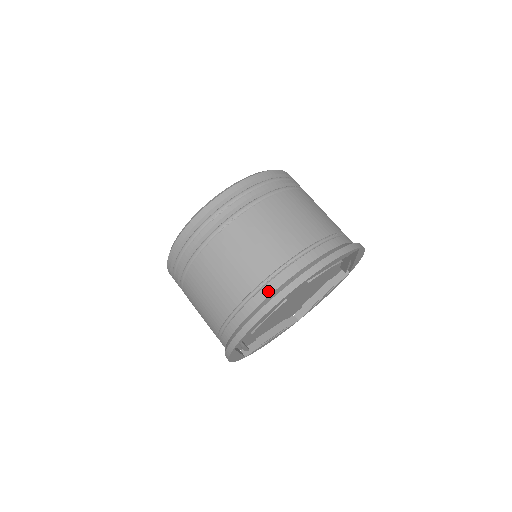
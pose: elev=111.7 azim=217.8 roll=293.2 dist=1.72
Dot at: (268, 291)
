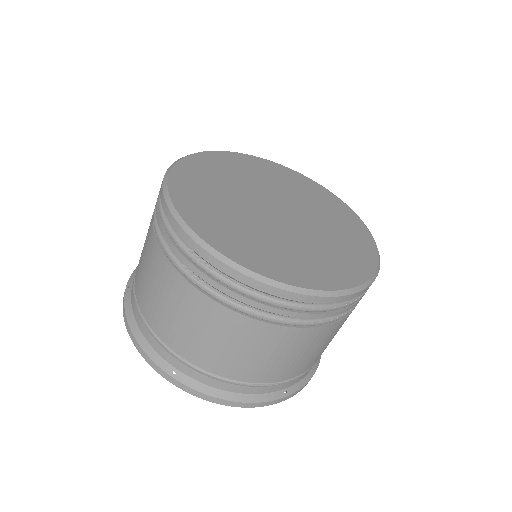
Dot at: (156, 347)
